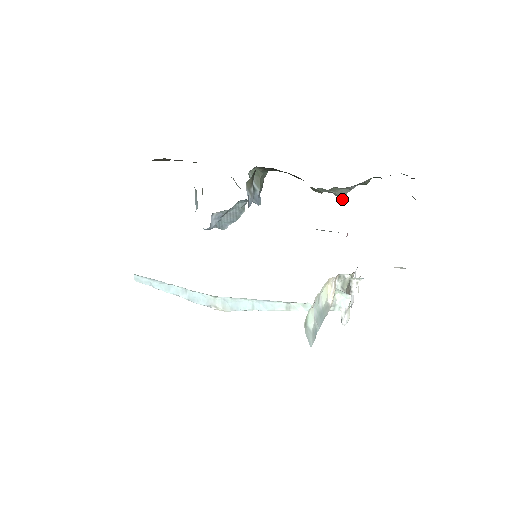
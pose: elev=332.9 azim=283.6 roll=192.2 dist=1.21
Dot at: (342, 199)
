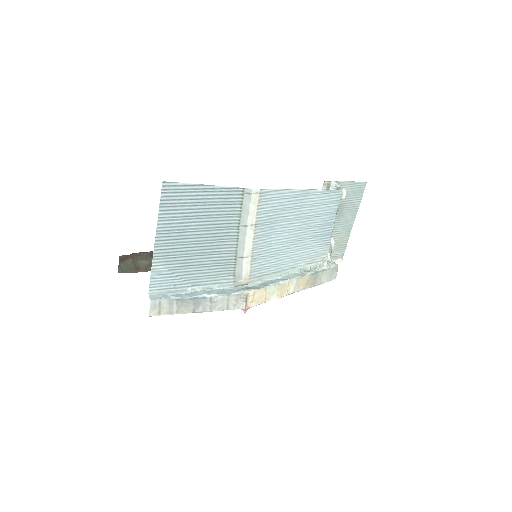
Dot at: occluded
